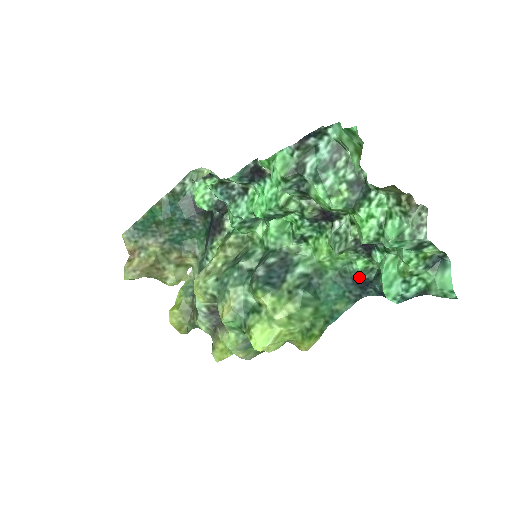
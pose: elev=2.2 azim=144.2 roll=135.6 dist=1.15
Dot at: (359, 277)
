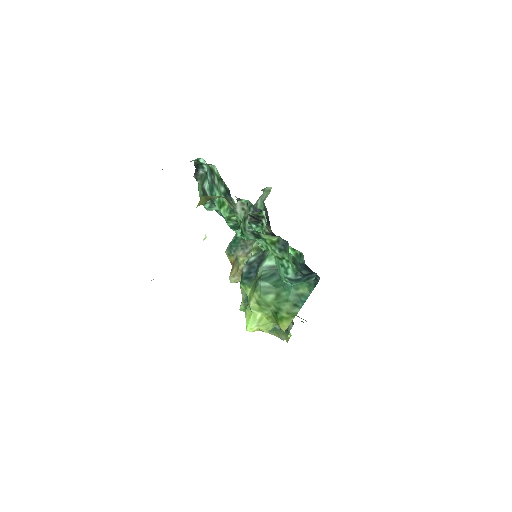
Dot at: (299, 263)
